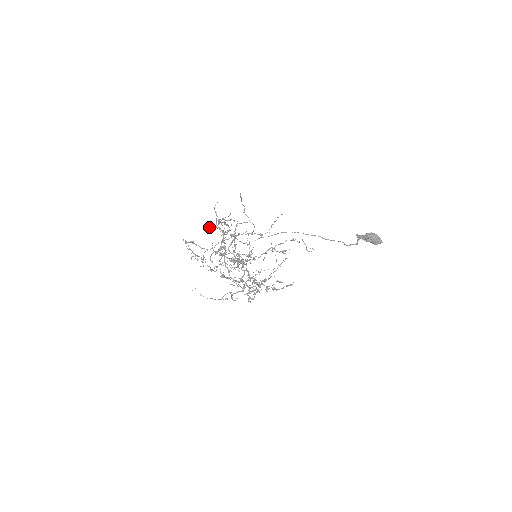
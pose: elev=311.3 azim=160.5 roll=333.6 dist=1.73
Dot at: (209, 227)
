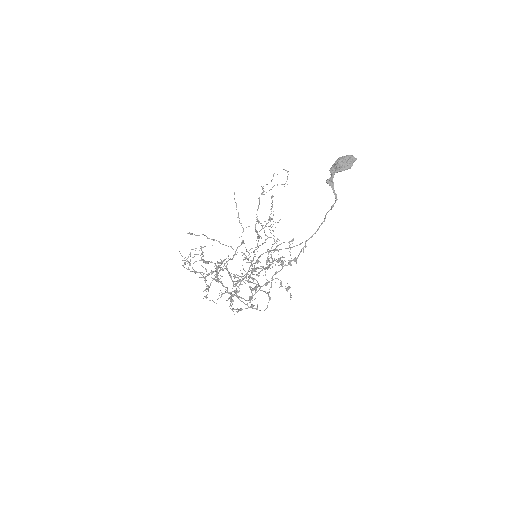
Dot at: occluded
